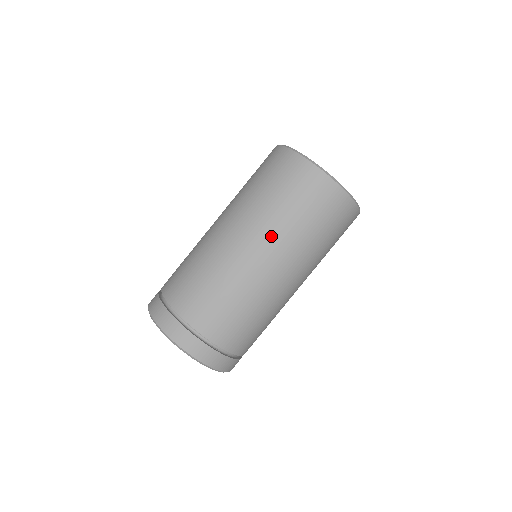
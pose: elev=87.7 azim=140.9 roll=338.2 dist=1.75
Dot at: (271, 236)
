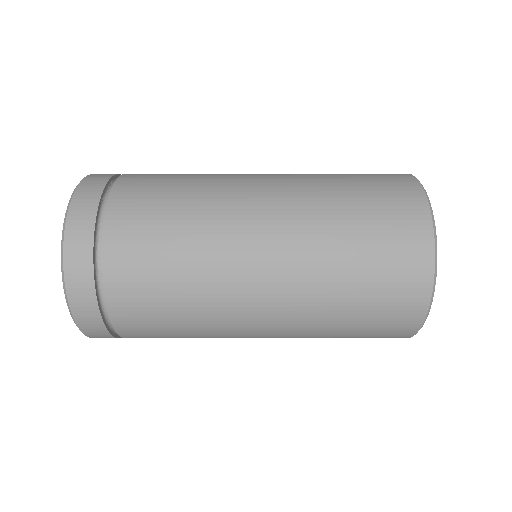
Dot at: occluded
